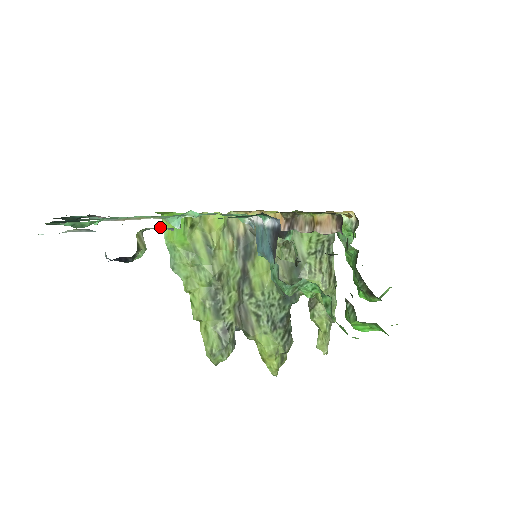
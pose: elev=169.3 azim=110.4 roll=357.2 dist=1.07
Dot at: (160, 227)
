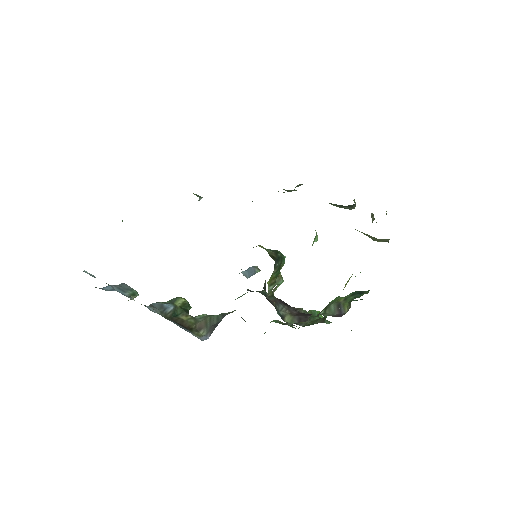
Dot at: occluded
